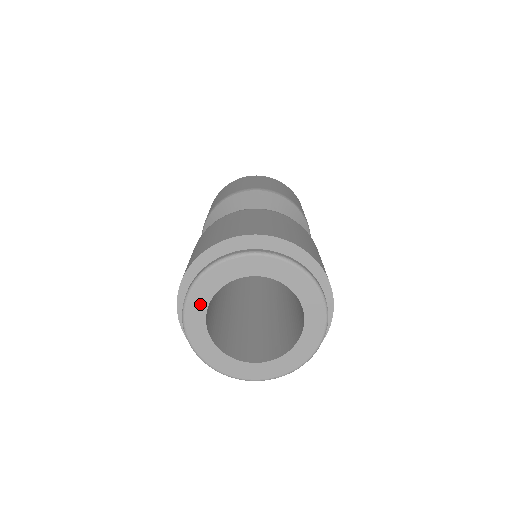
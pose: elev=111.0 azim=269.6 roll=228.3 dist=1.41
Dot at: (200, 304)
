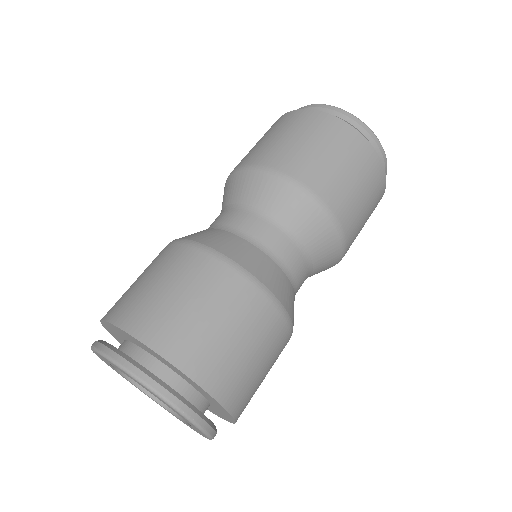
Dot at: (109, 362)
